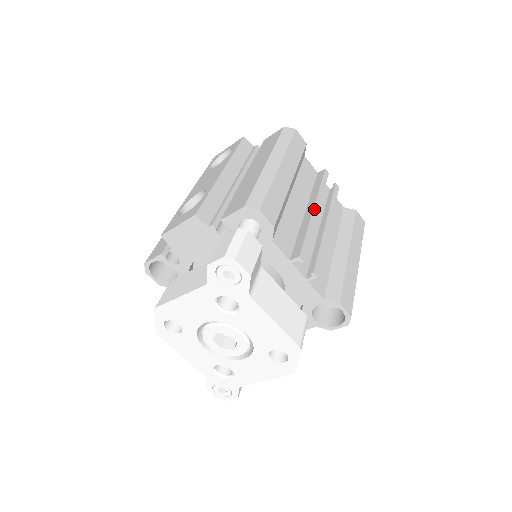
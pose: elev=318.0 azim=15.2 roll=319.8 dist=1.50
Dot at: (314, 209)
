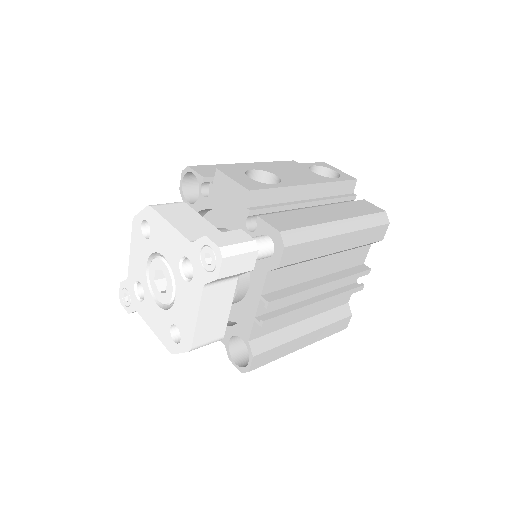
Dot at: (324, 285)
